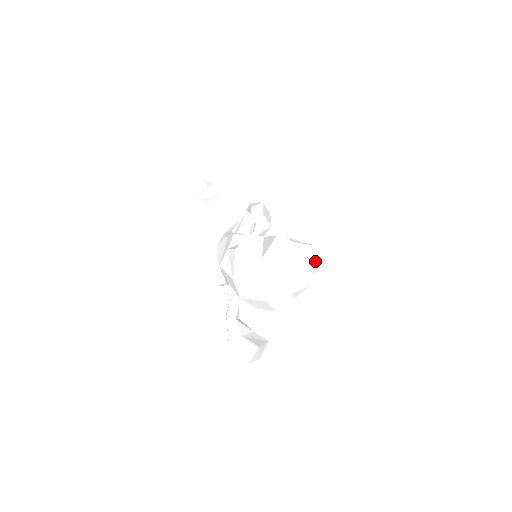
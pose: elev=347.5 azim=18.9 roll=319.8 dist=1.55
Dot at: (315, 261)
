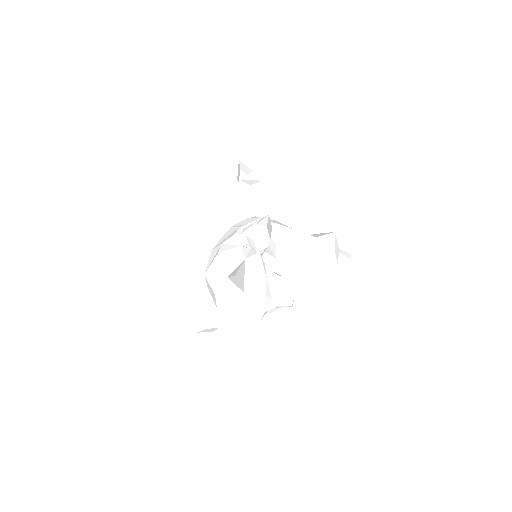
Dot at: (277, 304)
